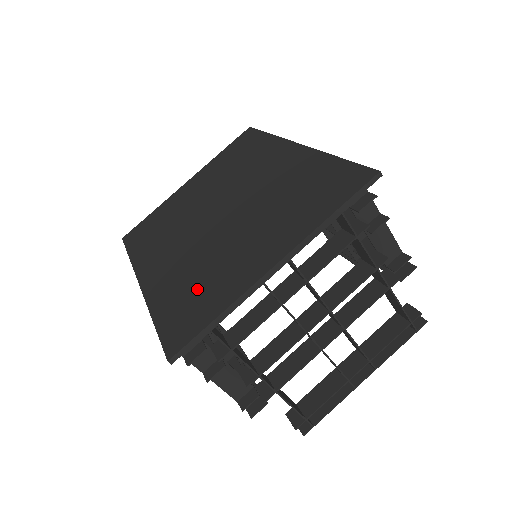
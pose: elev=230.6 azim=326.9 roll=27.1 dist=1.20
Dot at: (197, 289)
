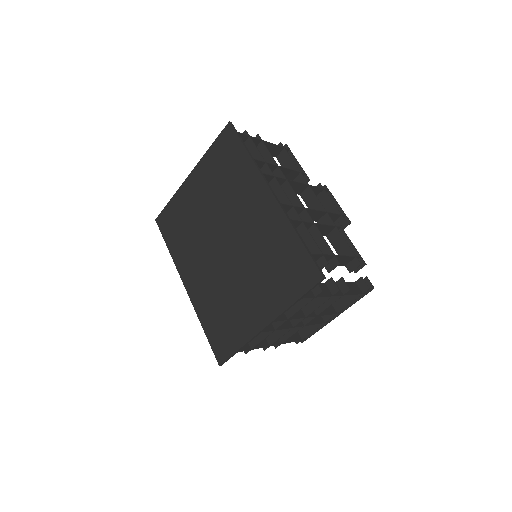
Dot at: (224, 318)
